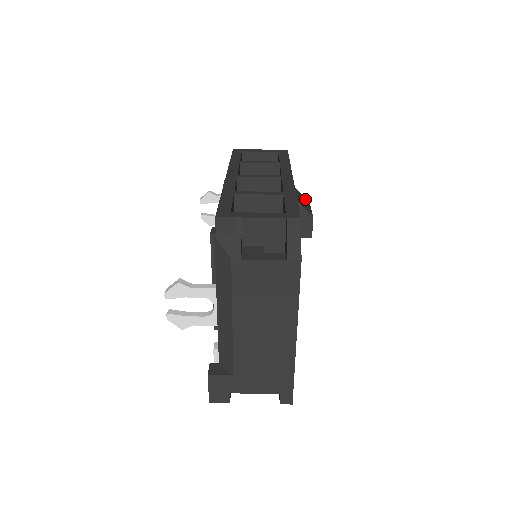
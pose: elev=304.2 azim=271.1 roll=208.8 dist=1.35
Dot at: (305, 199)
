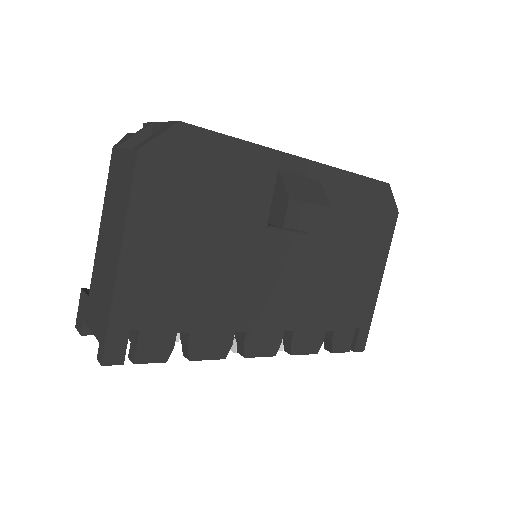
Dot at: (322, 199)
